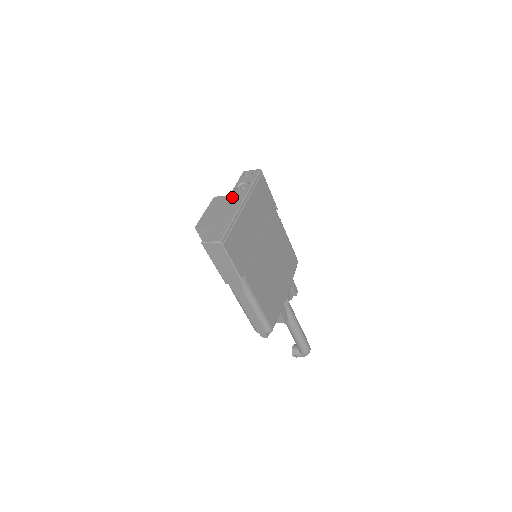
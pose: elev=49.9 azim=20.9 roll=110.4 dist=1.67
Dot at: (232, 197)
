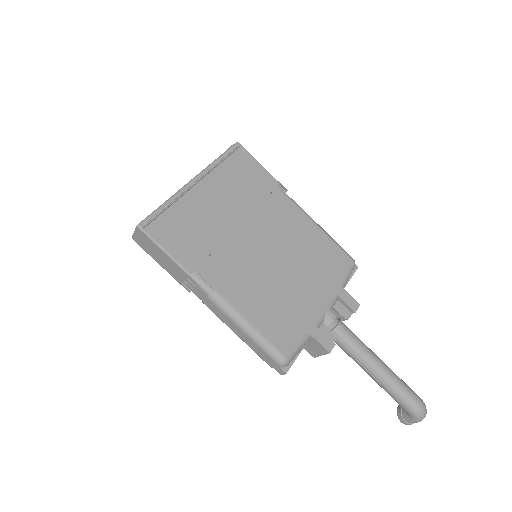
Dot at: occluded
